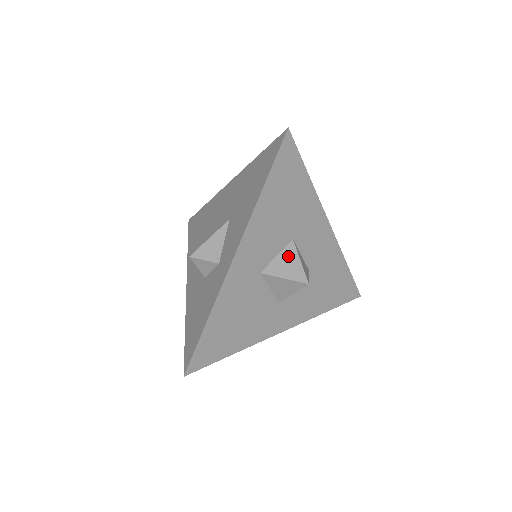
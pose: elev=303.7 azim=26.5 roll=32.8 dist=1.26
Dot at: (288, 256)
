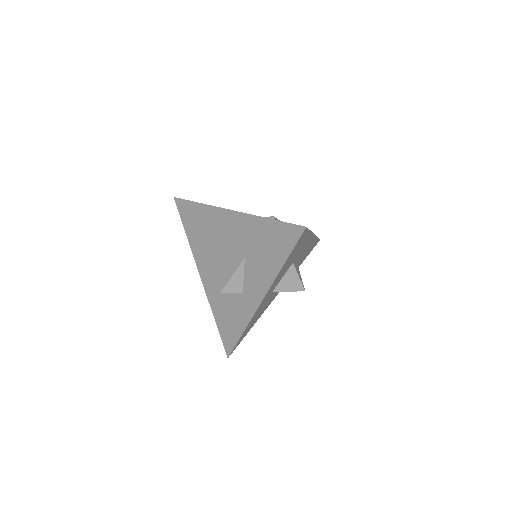
Dot at: (290, 275)
